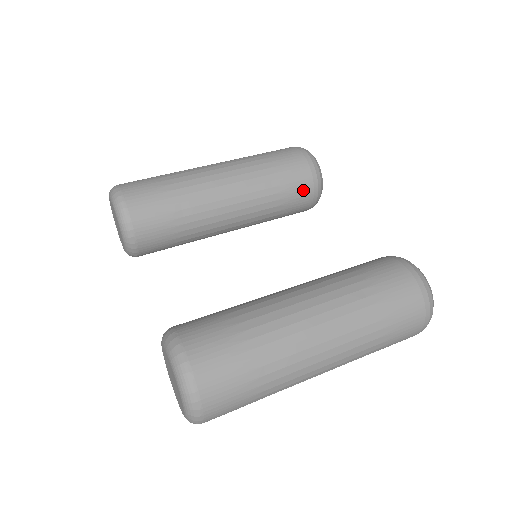
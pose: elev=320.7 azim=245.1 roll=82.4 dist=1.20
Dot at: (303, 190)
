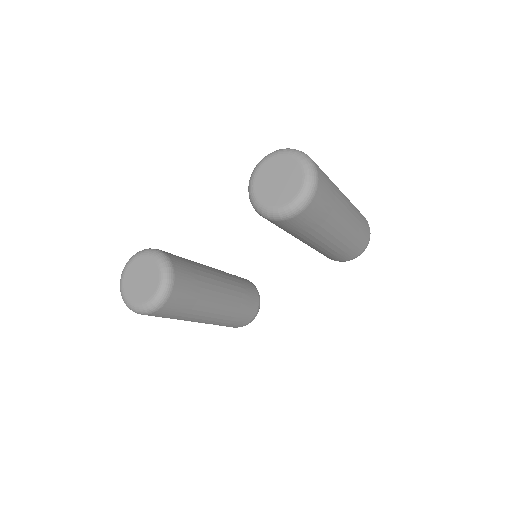
Dot at: (247, 281)
